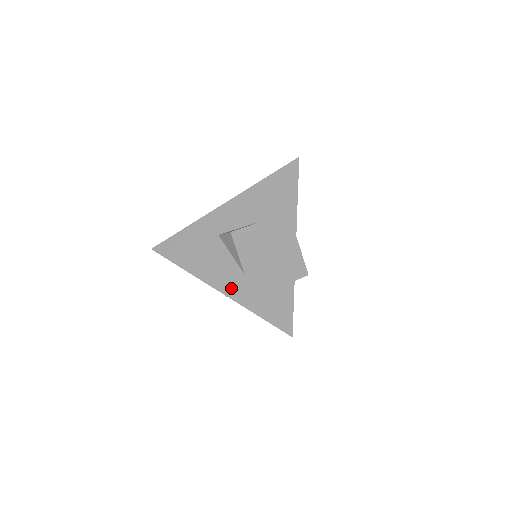
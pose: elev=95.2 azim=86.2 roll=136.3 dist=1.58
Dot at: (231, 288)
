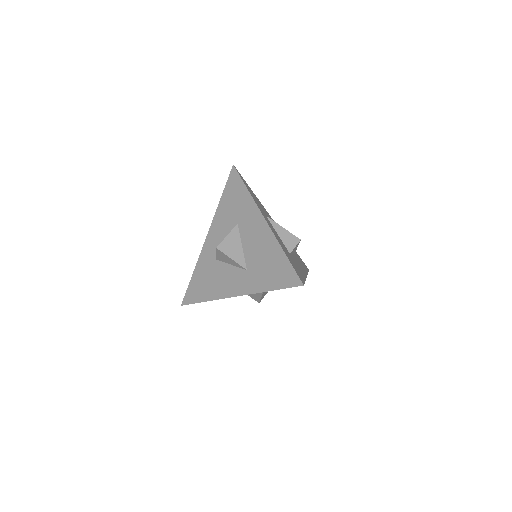
Dot at: (244, 287)
